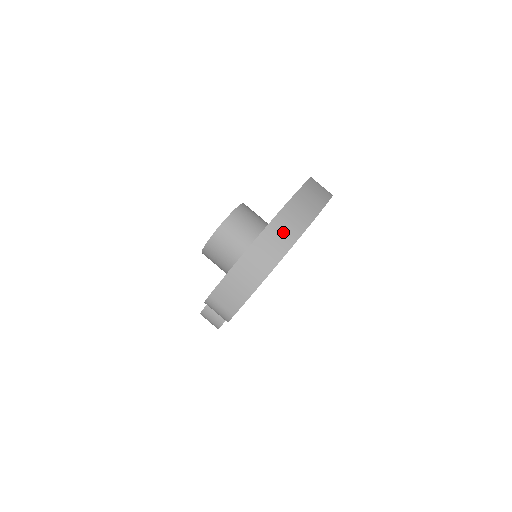
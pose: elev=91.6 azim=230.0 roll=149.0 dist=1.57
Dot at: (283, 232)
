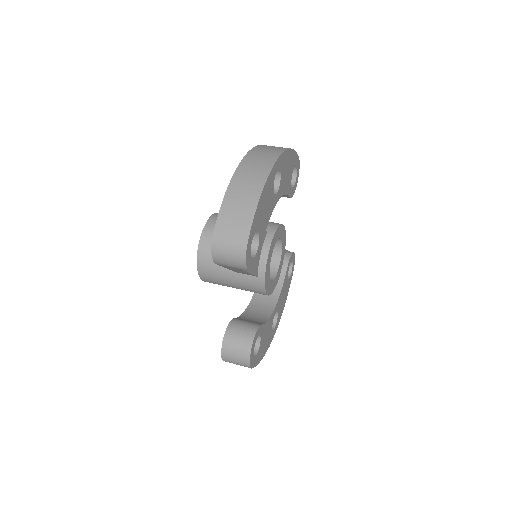
Dot at: (262, 155)
